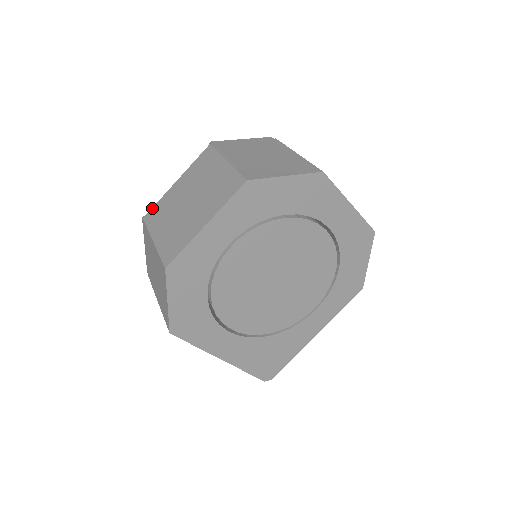
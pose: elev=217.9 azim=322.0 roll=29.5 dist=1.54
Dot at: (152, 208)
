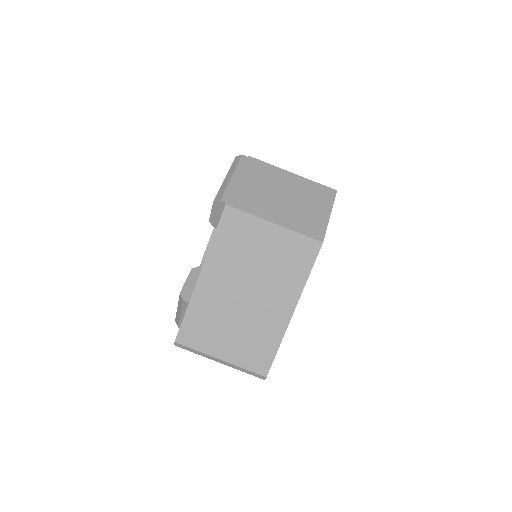
Dot at: occluded
